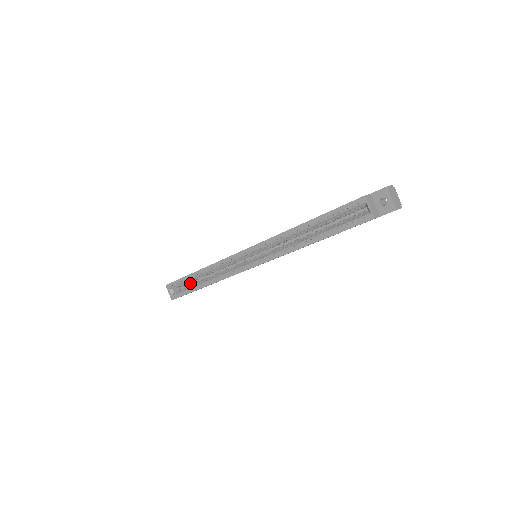
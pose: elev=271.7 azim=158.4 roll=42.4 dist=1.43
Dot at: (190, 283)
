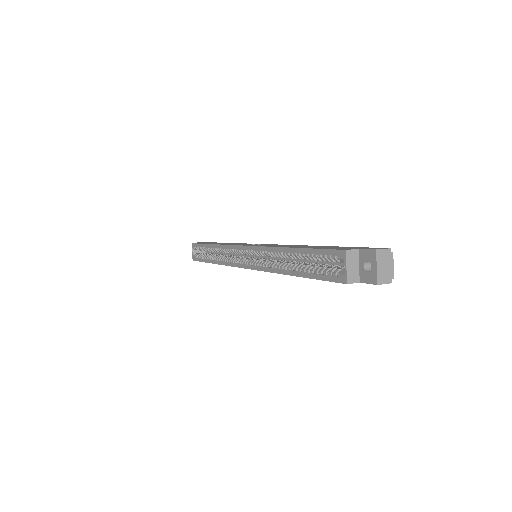
Dot at: occluded
